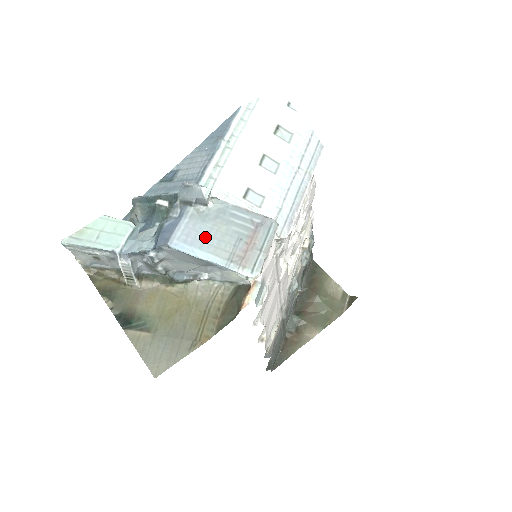
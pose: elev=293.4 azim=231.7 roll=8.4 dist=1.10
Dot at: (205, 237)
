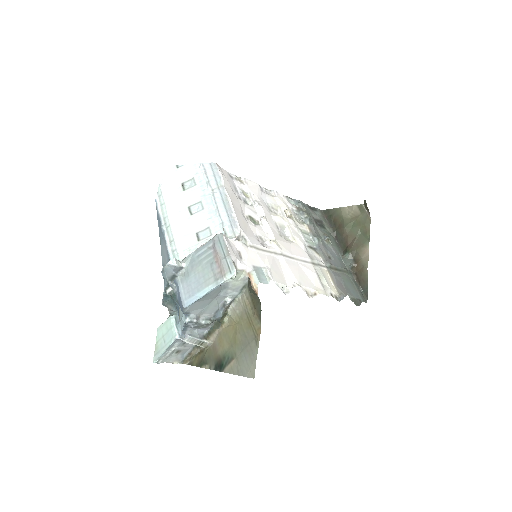
Dot at: (196, 283)
